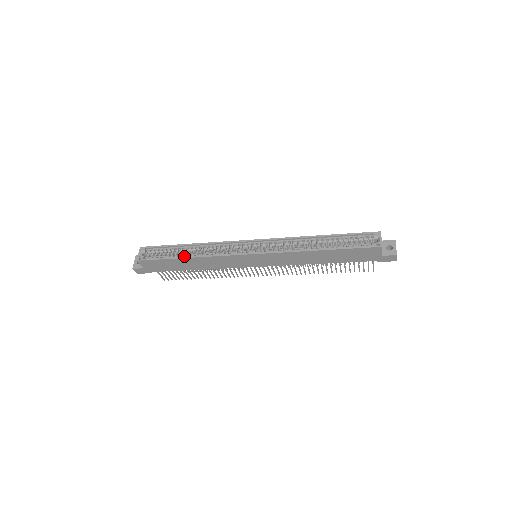
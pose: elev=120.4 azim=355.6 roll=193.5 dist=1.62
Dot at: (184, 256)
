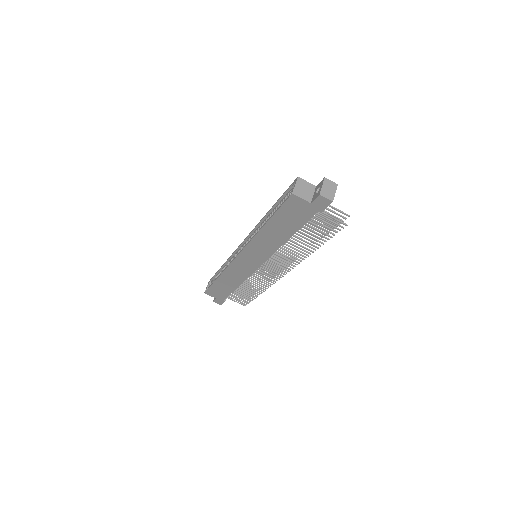
Dot at: occluded
